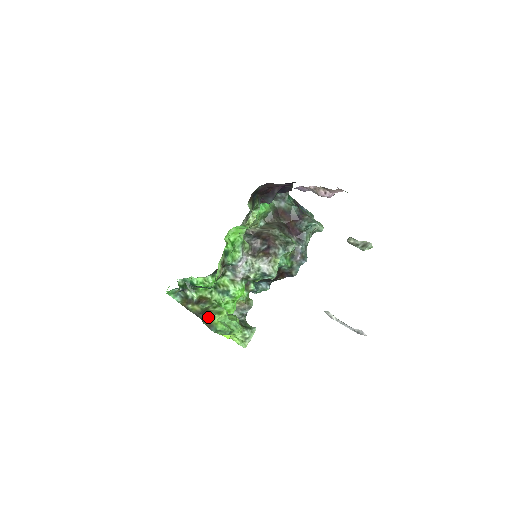
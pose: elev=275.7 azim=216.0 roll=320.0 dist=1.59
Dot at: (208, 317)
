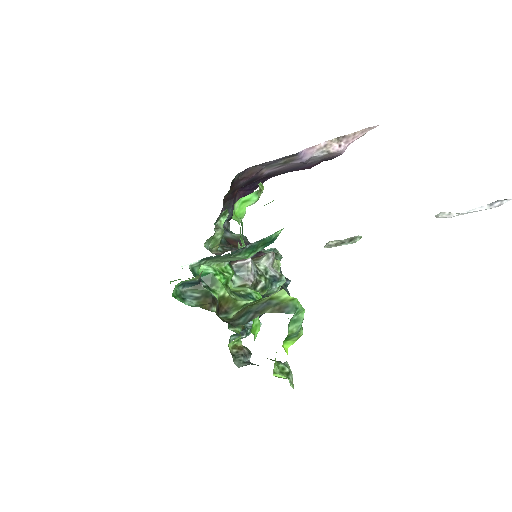
Dot at: (268, 301)
